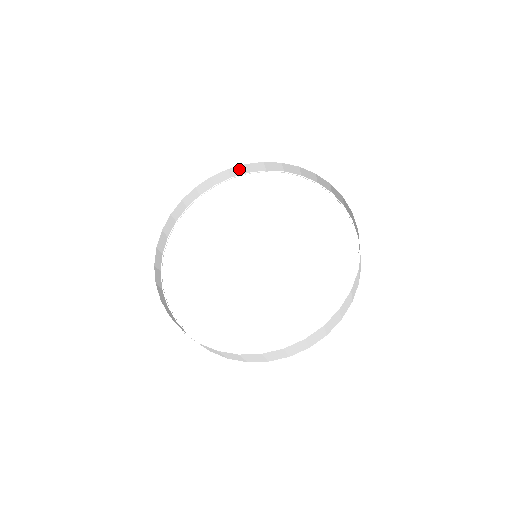
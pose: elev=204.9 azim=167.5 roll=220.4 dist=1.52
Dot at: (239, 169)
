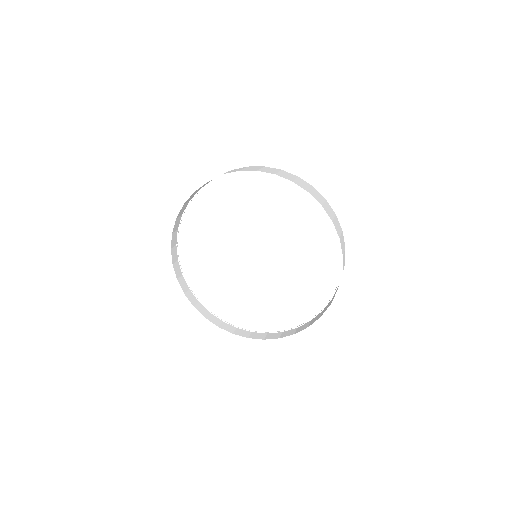
Dot at: (286, 178)
